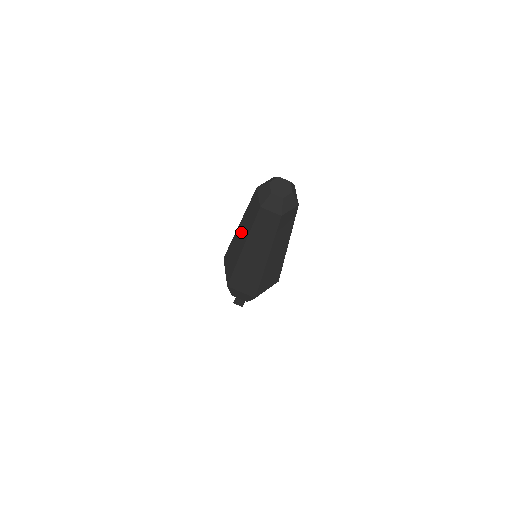
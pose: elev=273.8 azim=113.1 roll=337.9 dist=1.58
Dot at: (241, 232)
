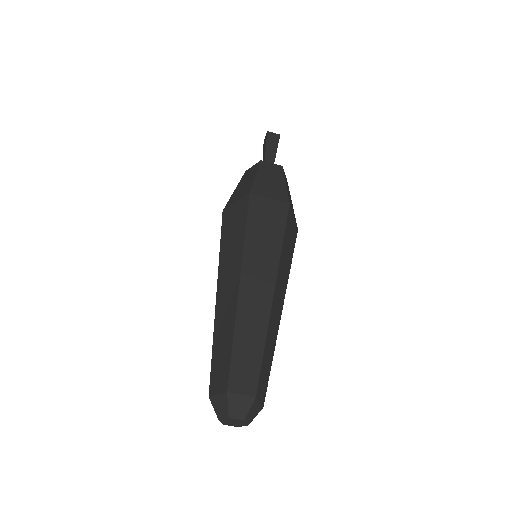
Dot at: occluded
